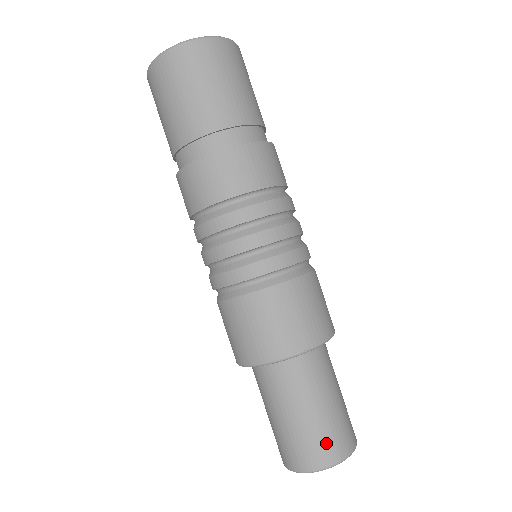
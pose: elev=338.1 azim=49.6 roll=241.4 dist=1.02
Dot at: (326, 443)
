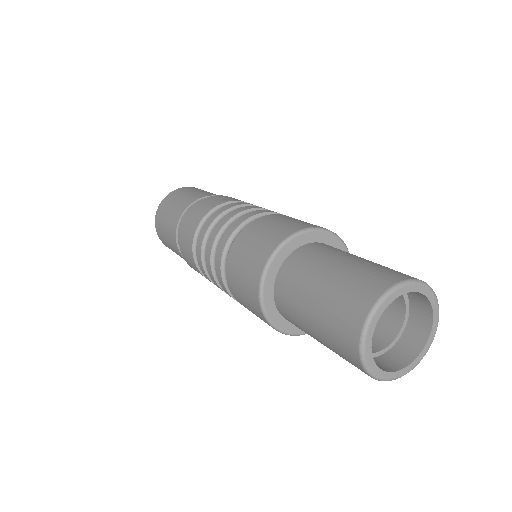
Dot at: (376, 273)
